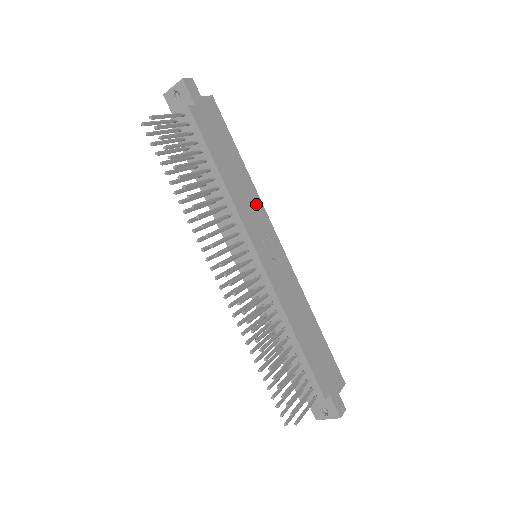
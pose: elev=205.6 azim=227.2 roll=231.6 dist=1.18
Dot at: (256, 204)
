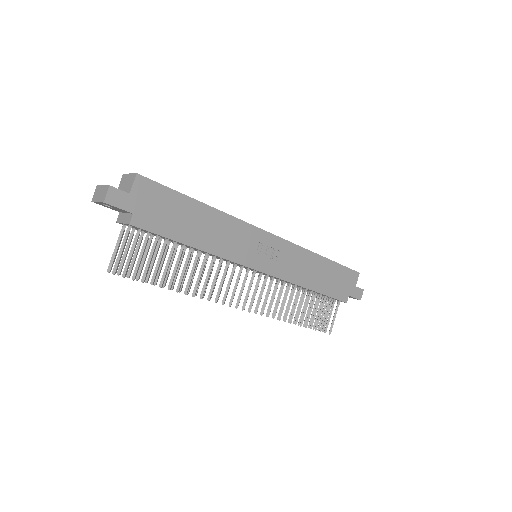
Dot at: (236, 229)
